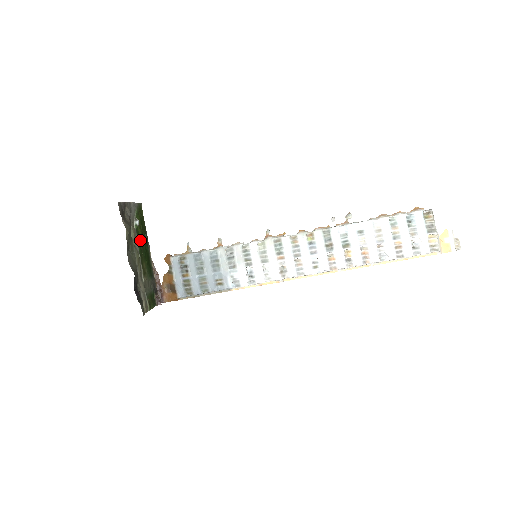
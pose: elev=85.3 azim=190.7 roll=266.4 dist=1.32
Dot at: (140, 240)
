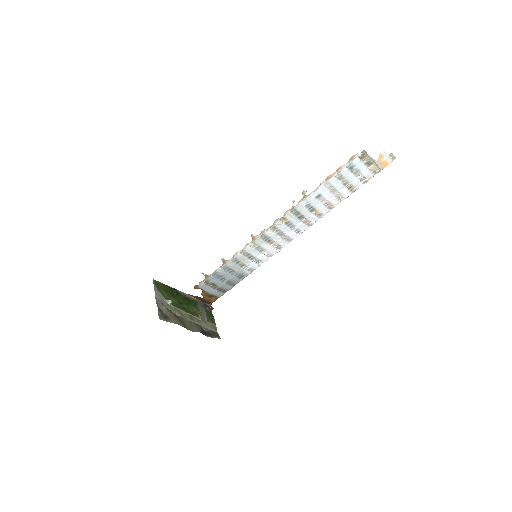
Dot at: (178, 303)
